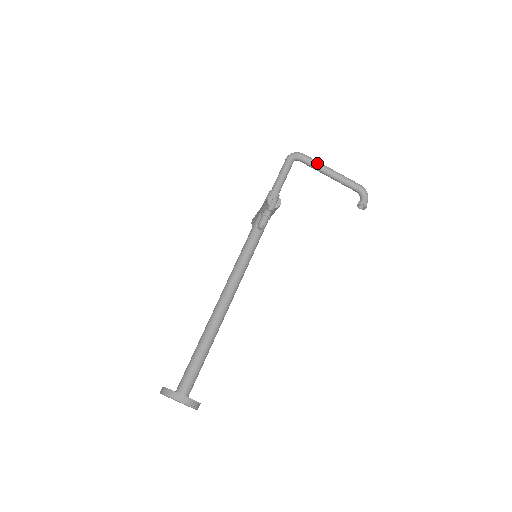
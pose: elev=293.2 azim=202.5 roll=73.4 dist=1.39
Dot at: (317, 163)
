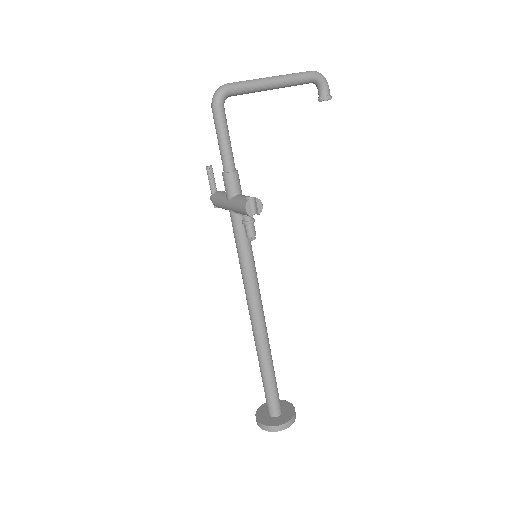
Dot at: (252, 86)
